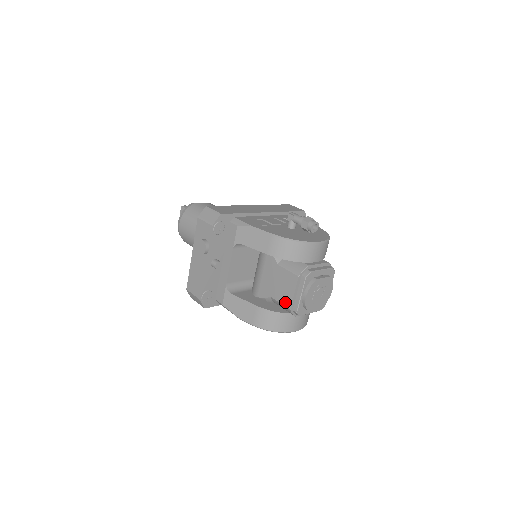
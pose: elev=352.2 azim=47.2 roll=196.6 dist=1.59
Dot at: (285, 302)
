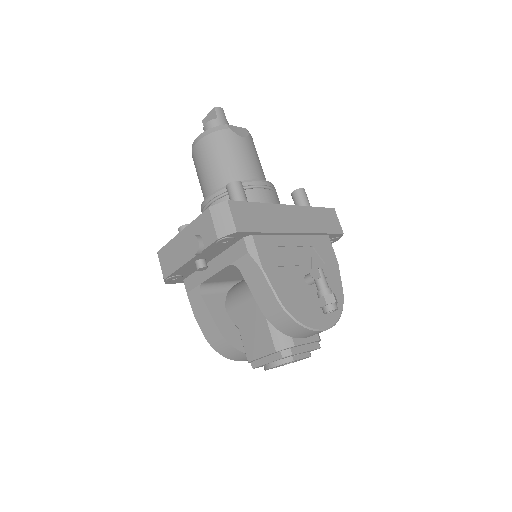
Dot at: (248, 351)
